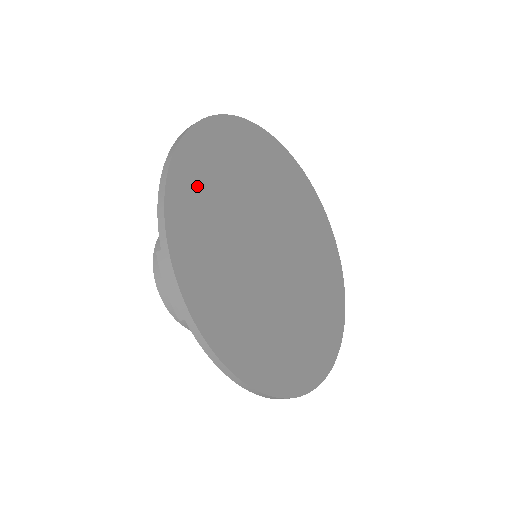
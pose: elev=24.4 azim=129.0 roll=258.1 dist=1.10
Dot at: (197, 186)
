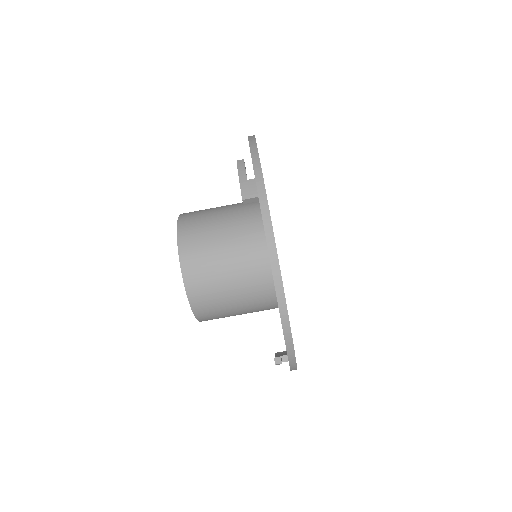
Dot at: occluded
